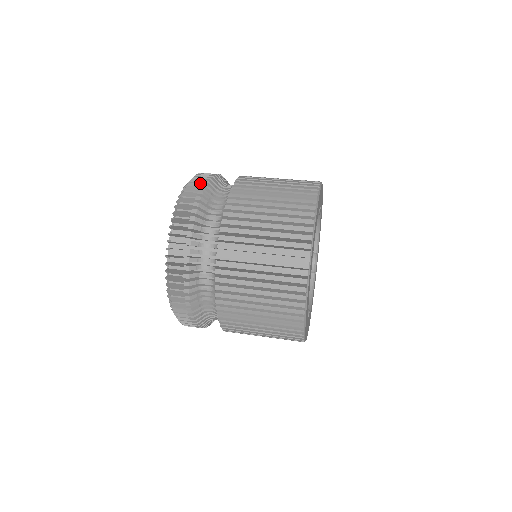
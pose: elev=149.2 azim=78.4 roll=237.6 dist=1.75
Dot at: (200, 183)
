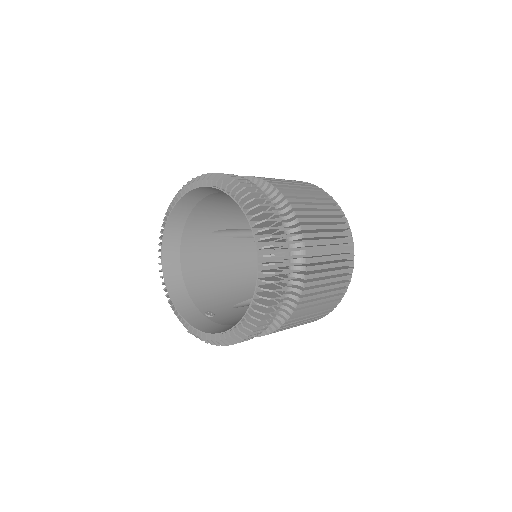
Dot at: (276, 220)
